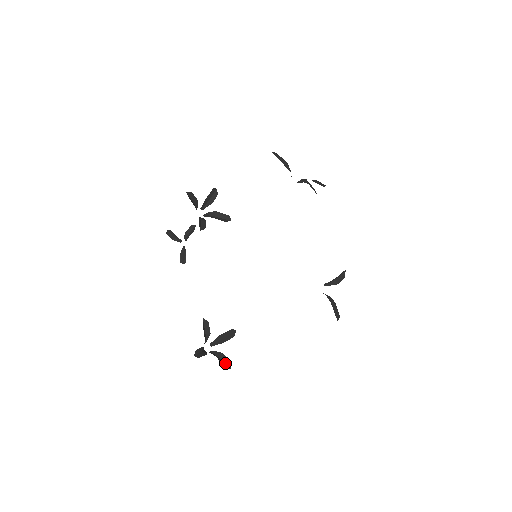
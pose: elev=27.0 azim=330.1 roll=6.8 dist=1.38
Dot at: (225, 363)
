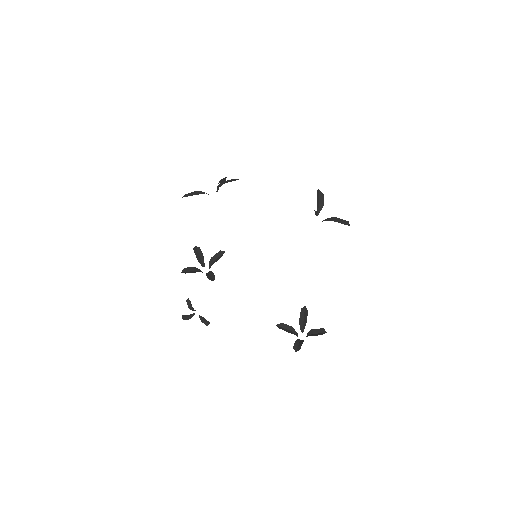
Dot at: (320, 333)
